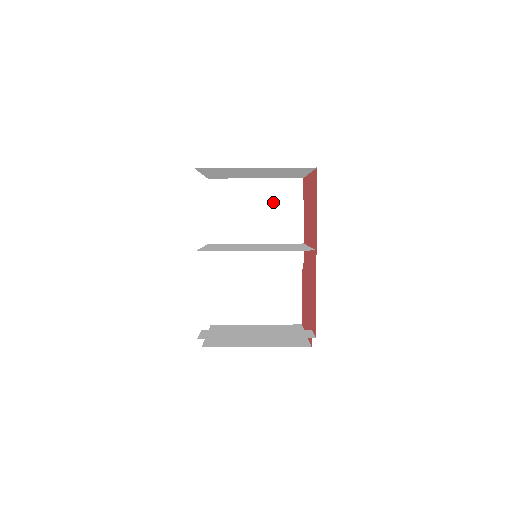
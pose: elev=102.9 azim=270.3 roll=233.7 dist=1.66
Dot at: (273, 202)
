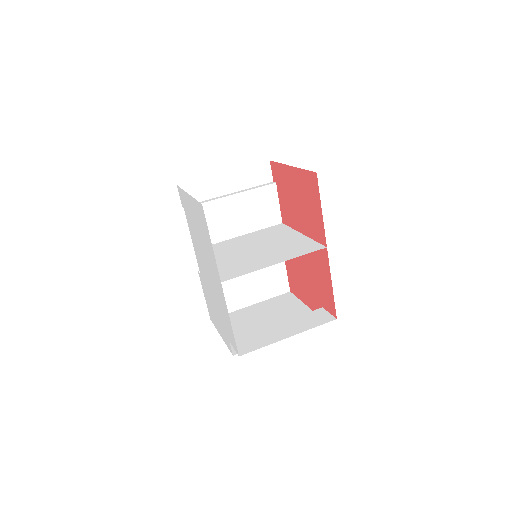
Dot at: (248, 192)
